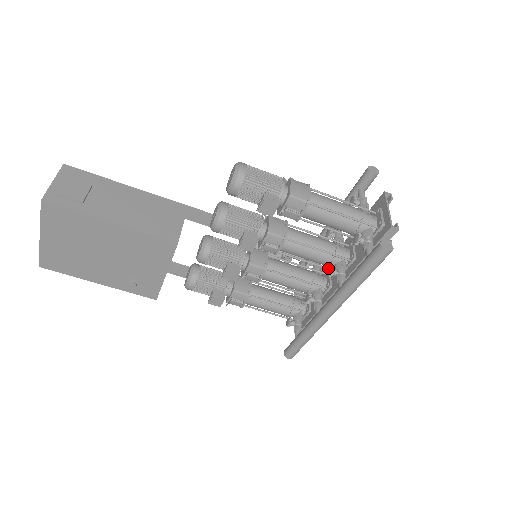
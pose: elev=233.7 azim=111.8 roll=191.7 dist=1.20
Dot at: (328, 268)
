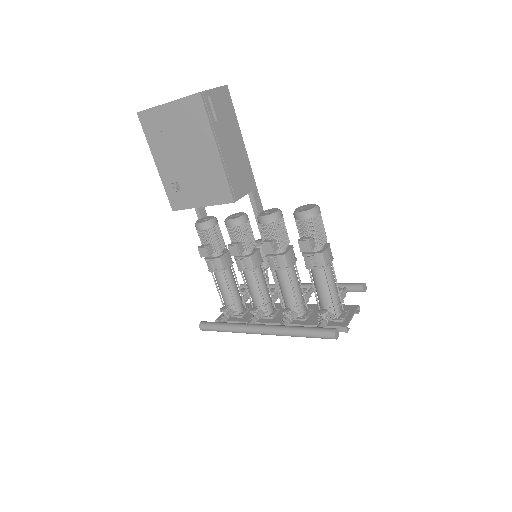
Dot at: (287, 308)
